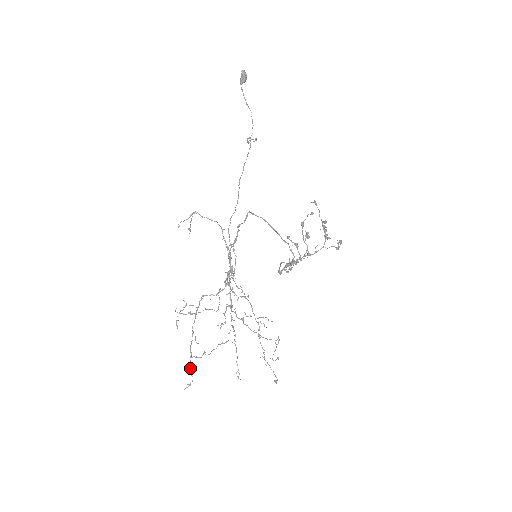
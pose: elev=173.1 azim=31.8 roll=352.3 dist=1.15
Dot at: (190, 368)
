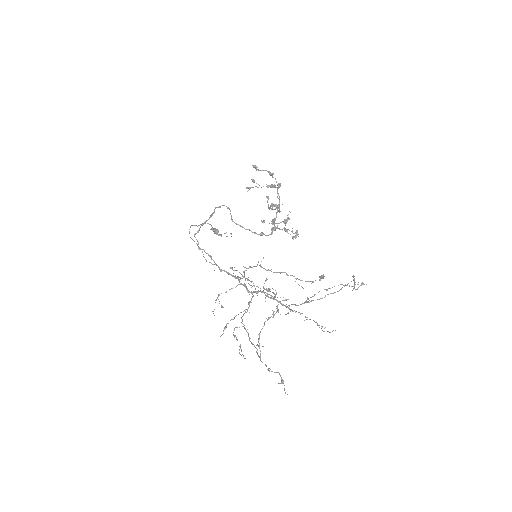
Dot at: occluded
